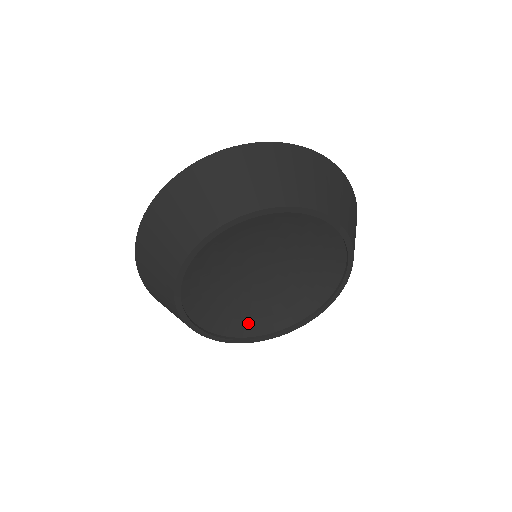
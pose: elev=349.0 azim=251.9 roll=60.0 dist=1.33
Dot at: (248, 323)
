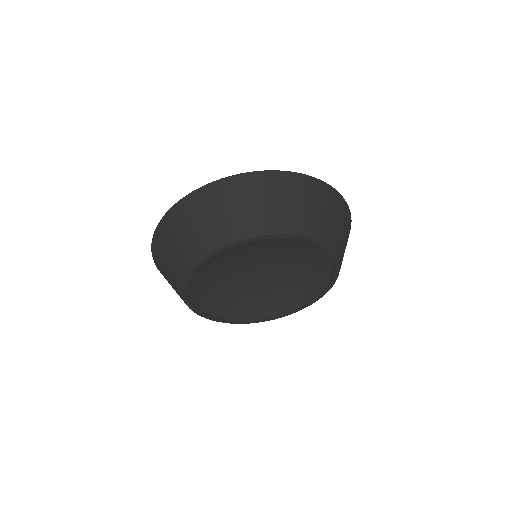
Dot at: (248, 308)
